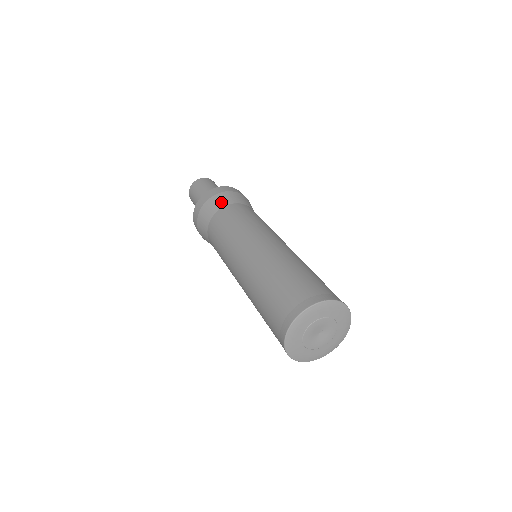
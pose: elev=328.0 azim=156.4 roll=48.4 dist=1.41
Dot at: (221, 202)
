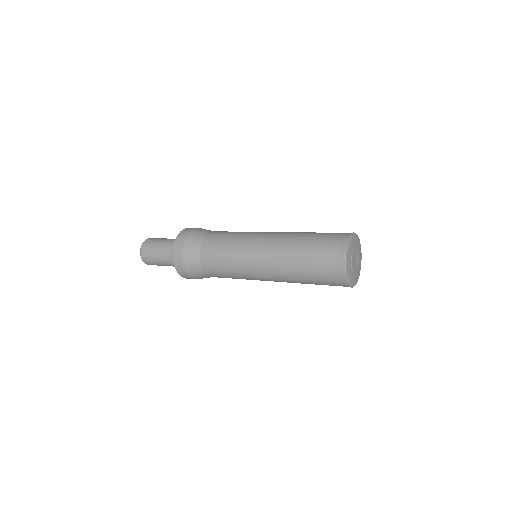
Dot at: occluded
